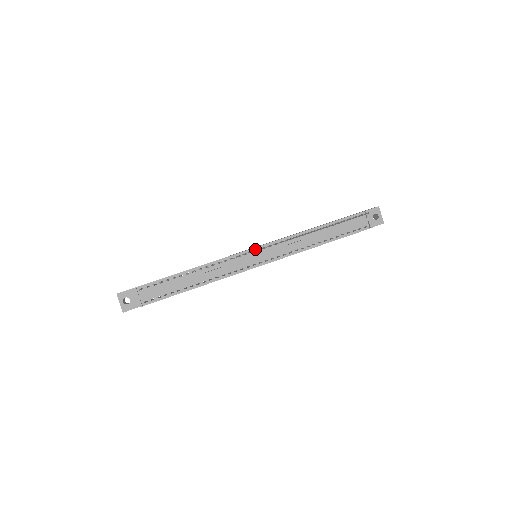
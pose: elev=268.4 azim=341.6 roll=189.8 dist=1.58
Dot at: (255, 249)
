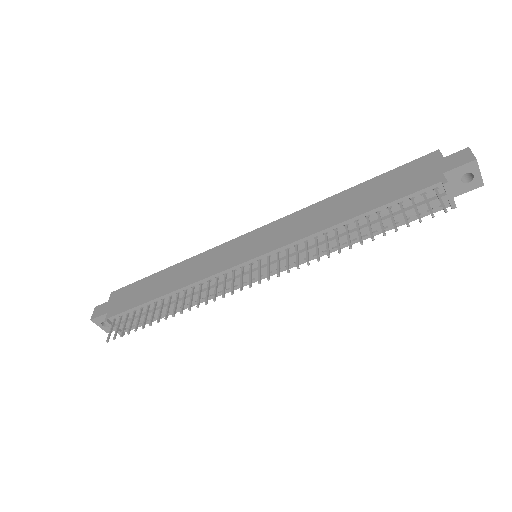
Dot at: (249, 262)
